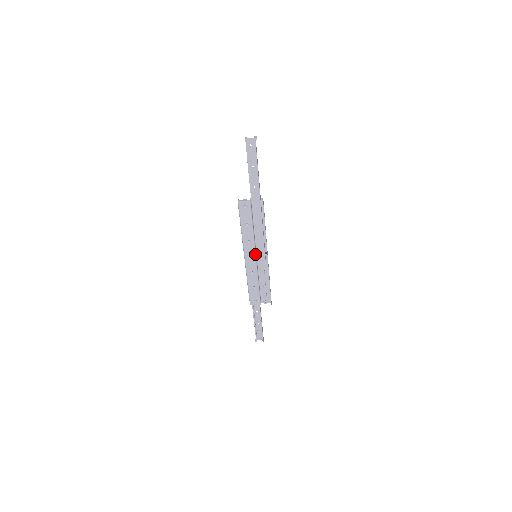
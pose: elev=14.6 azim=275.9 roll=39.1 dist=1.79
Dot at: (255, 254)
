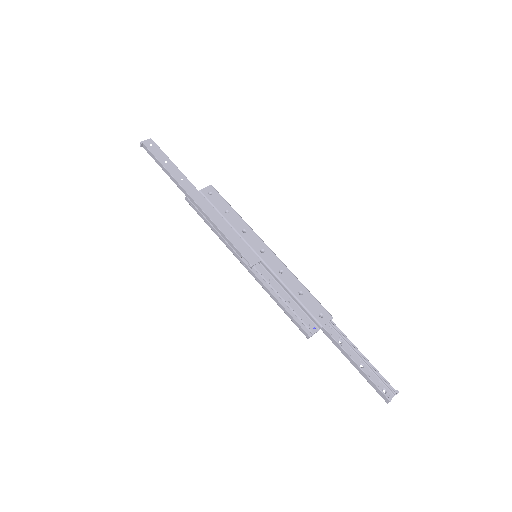
Dot at: occluded
